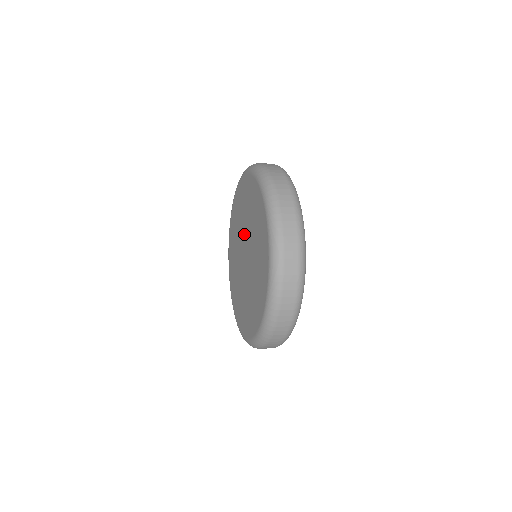
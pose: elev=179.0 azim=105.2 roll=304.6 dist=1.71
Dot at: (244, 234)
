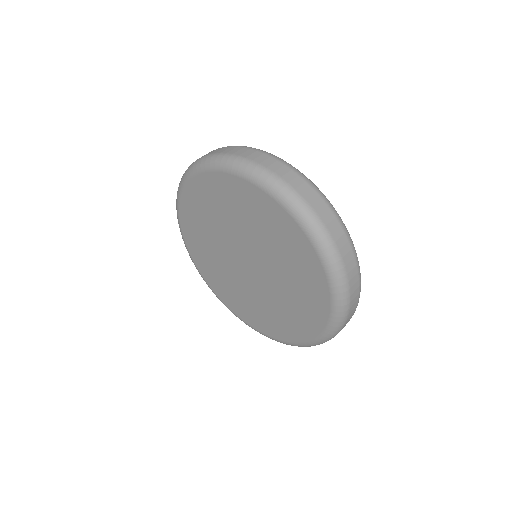
Dot at: (258, 254)
